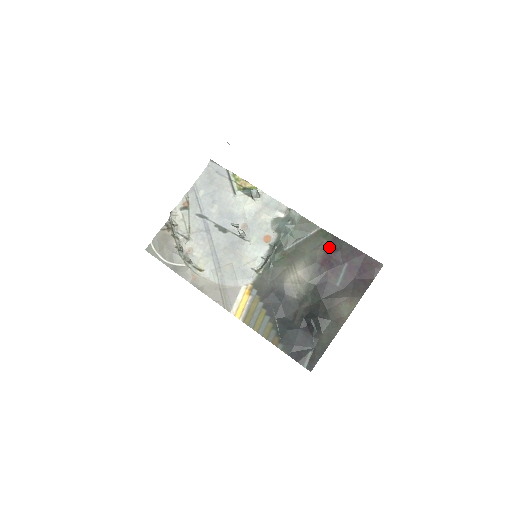
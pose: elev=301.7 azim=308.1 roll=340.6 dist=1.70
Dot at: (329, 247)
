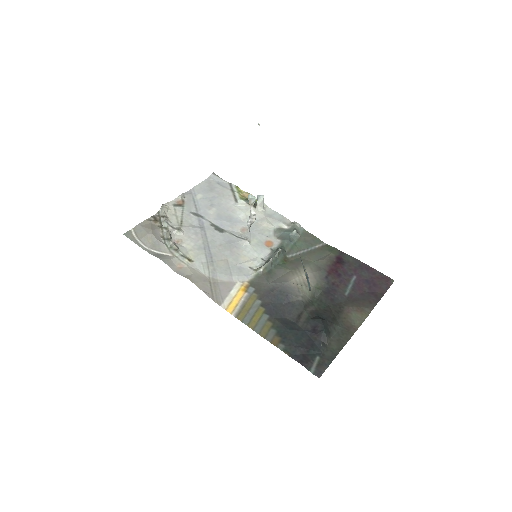
Dot at: (336, 259)
